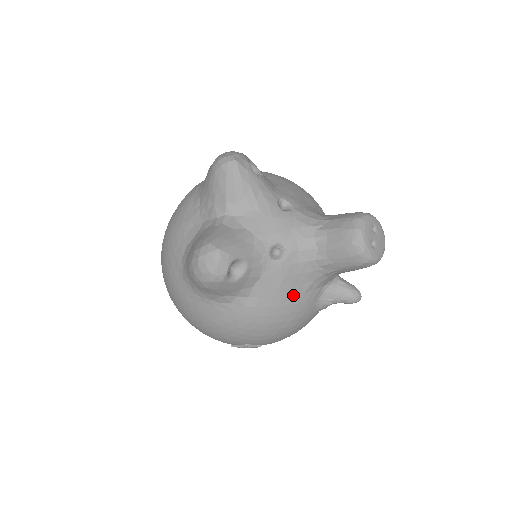
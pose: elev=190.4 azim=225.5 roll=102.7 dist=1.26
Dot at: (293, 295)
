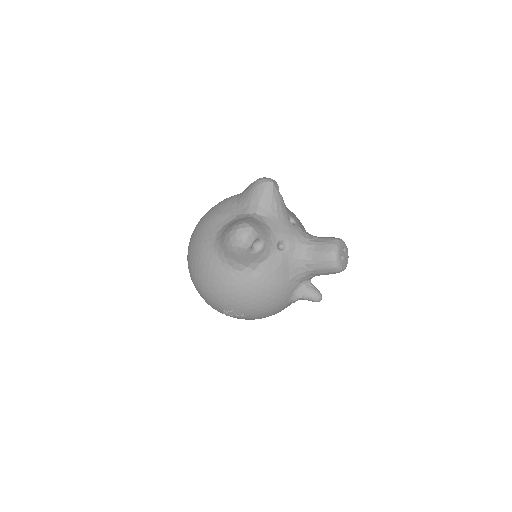
Dot at: (282, 279)
